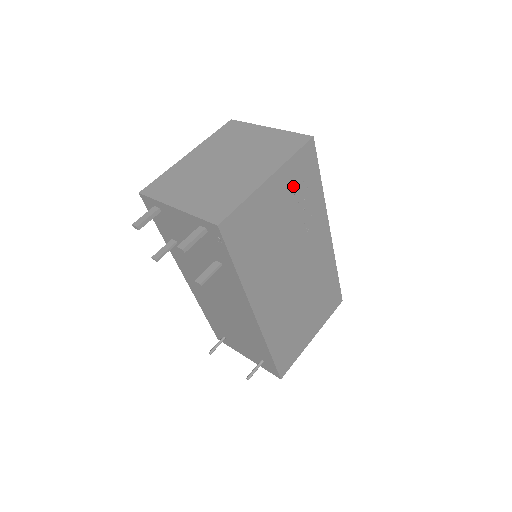
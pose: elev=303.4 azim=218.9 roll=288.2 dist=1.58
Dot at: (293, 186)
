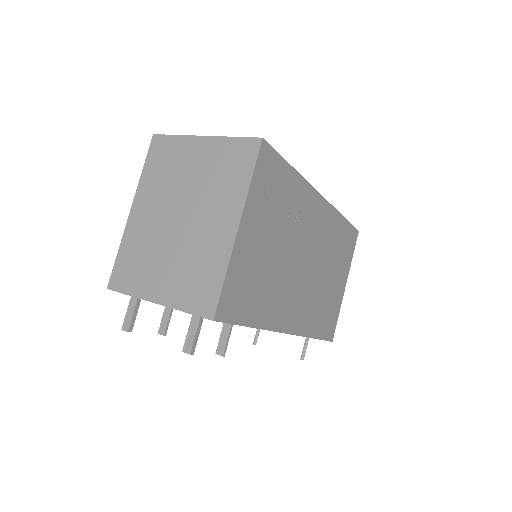
Dot at: (266, 204)
